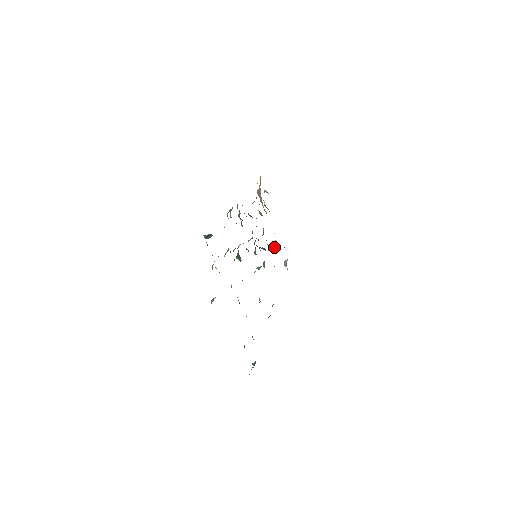
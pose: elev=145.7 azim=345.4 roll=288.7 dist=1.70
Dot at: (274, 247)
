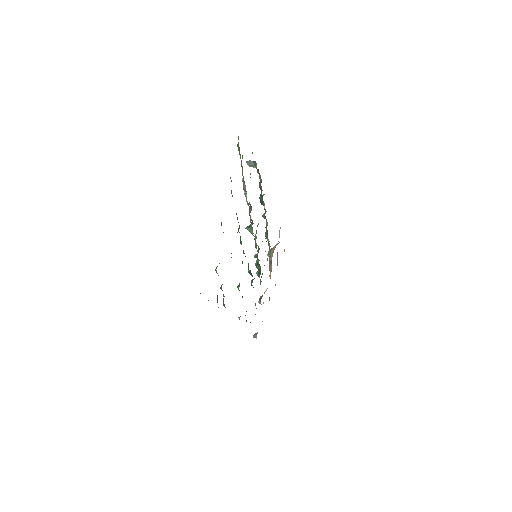
Dot at: (260, 298)
